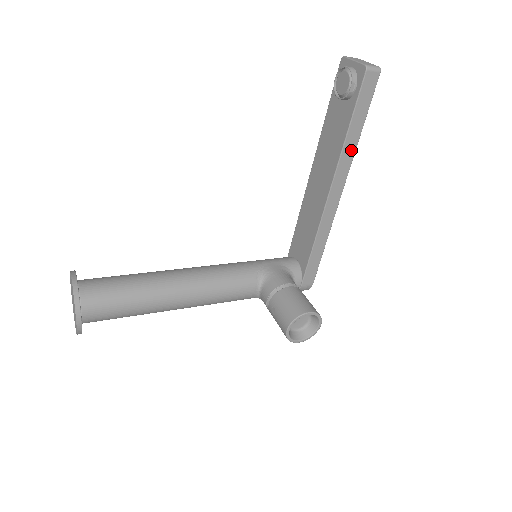
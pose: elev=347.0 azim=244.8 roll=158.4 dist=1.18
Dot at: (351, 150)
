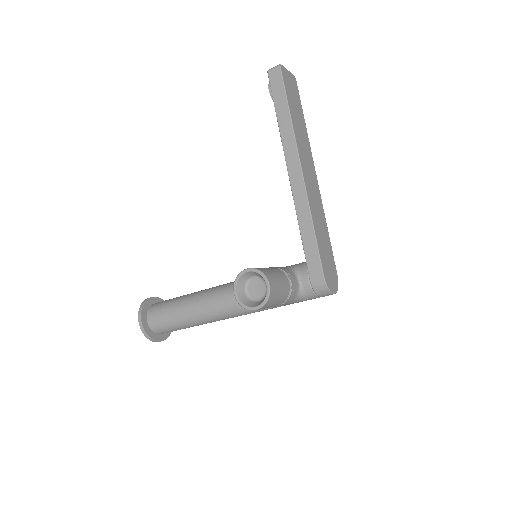
Dot at: (289, 130)
